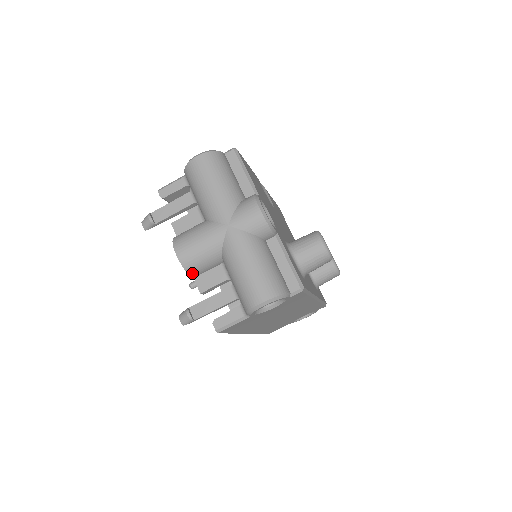
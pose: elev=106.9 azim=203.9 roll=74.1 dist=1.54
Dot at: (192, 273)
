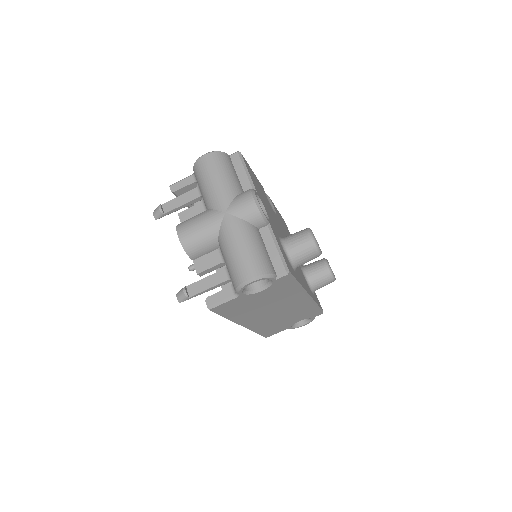
Dot at: (191, 255)
